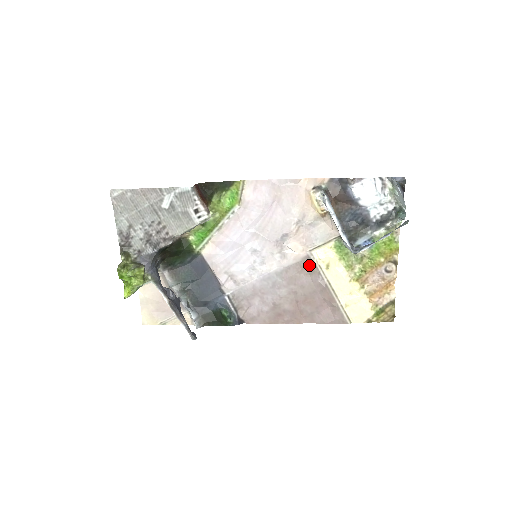
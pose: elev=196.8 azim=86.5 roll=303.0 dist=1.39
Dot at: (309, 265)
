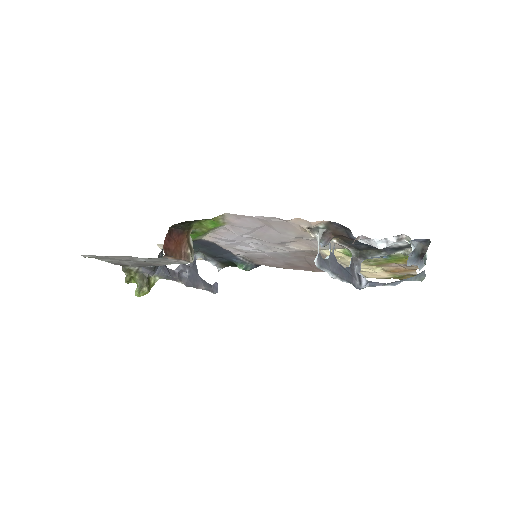
Dot at: occluded
